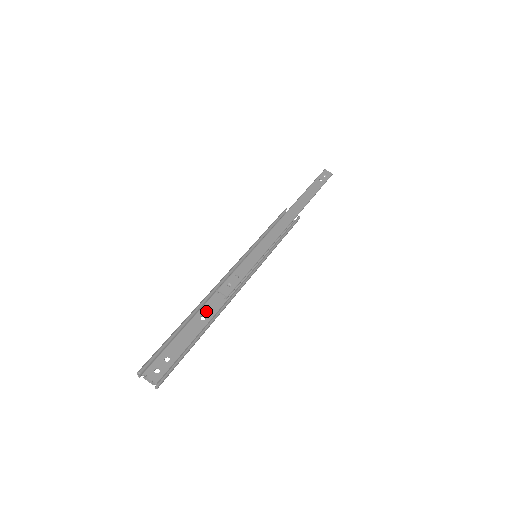
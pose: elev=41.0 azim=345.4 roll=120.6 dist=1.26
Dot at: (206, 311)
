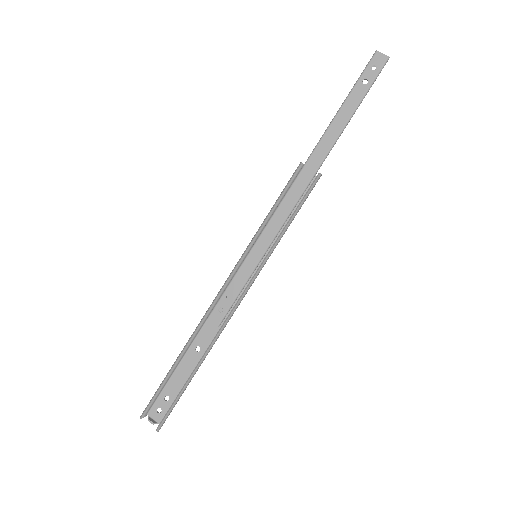
Dot at: (200, 340)
